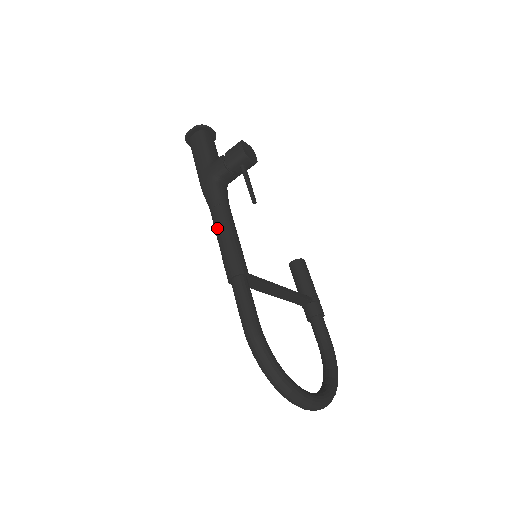
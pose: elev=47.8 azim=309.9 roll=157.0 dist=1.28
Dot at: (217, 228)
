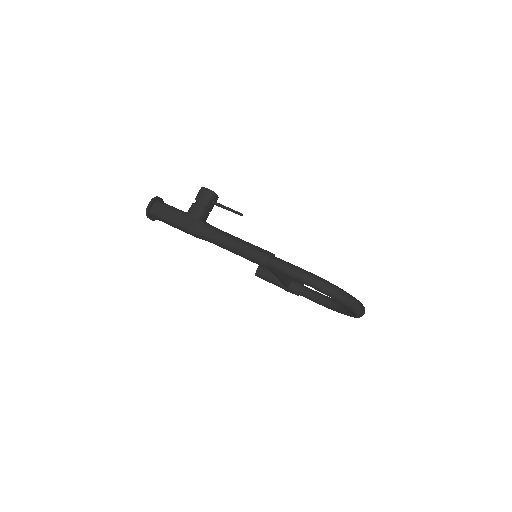
Dot at: (230, 243)
